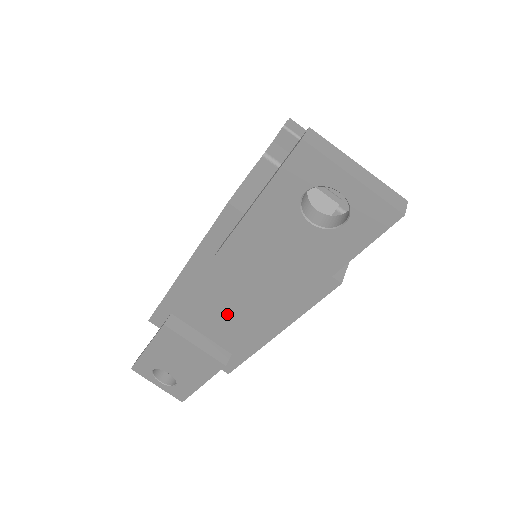
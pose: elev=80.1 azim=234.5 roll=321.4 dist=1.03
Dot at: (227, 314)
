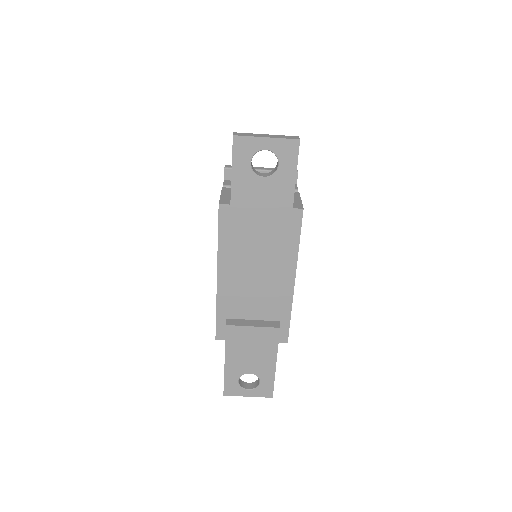
Dot at: (259, 287)
